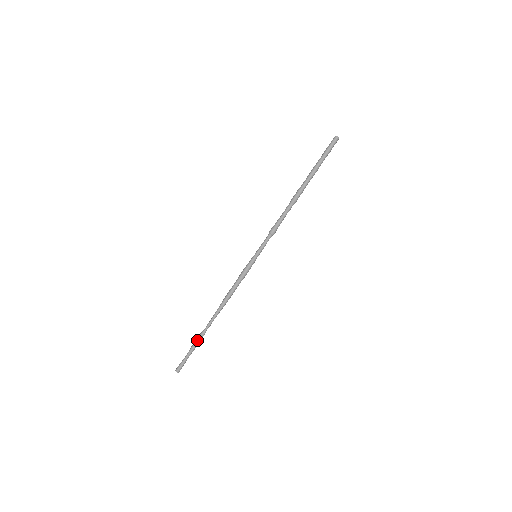
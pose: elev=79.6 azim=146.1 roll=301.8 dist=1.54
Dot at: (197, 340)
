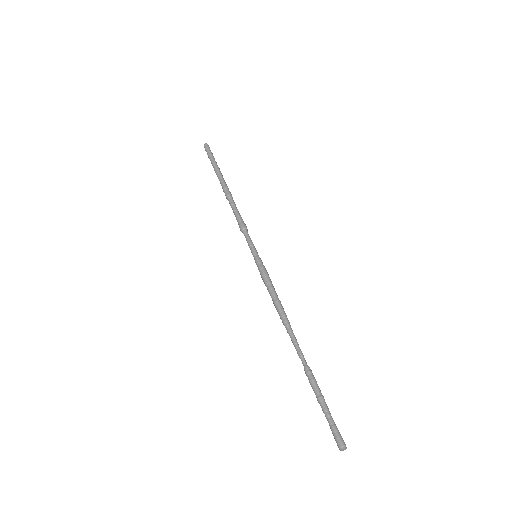
Dot at: (311, 383)
